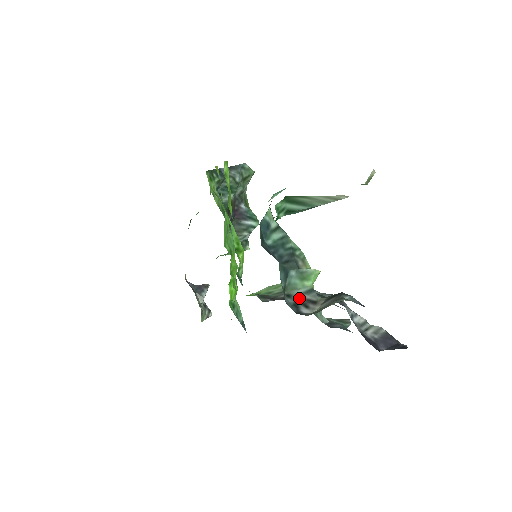
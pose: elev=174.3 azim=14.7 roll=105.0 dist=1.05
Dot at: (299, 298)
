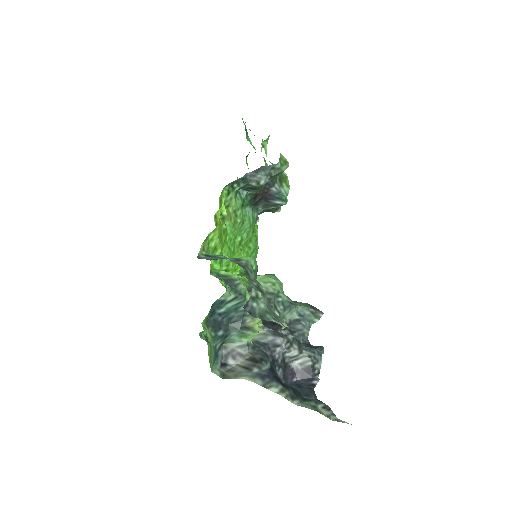
Dot at: (232, 350)
